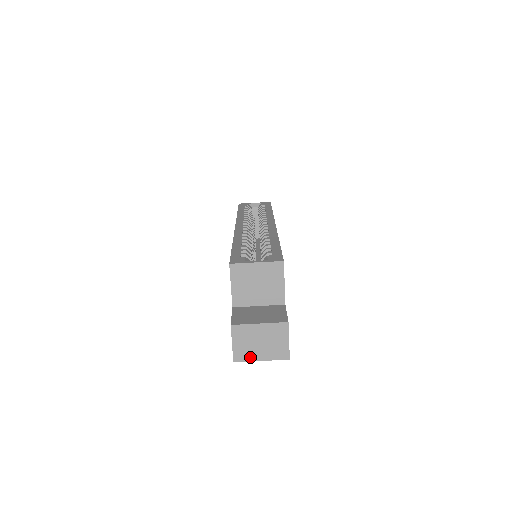
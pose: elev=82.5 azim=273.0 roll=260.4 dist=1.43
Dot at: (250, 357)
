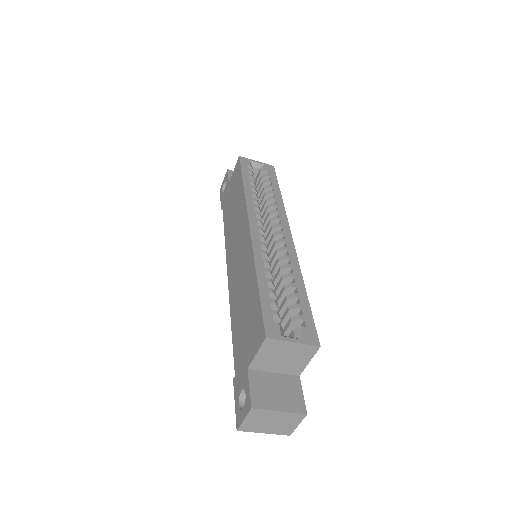
Dot at: (255, 430)
